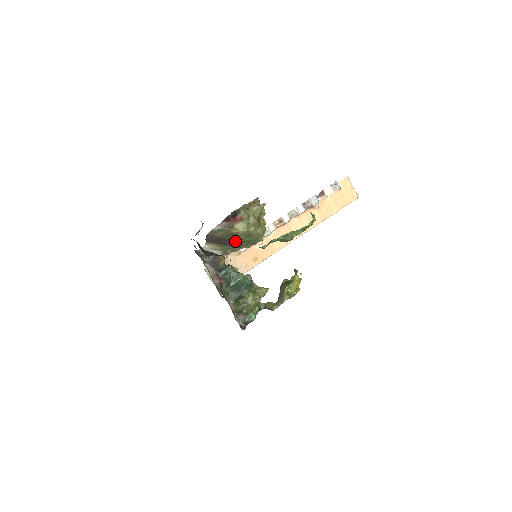
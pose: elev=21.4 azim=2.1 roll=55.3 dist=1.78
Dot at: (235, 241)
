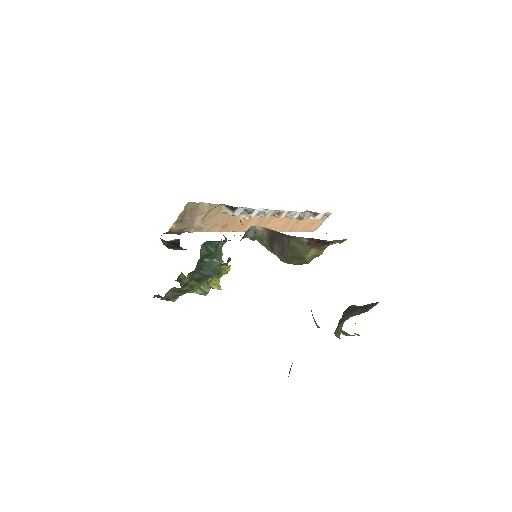
Dot at: (286, 254)
